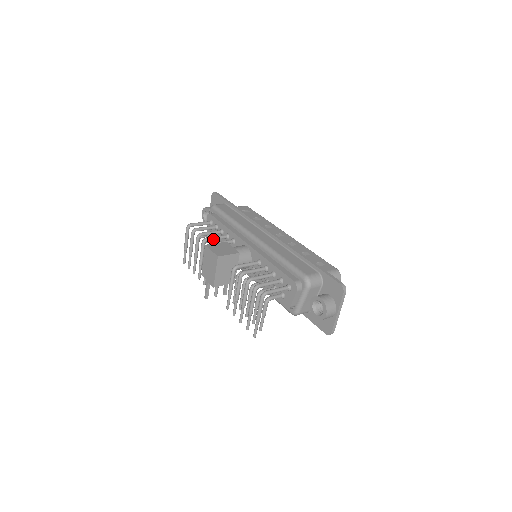
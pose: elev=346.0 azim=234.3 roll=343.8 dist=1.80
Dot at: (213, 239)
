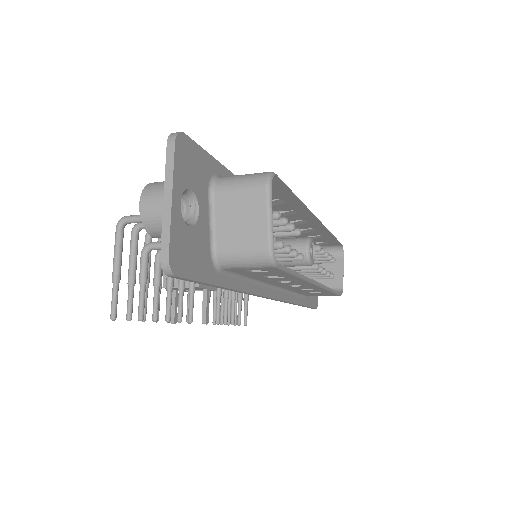
Dot at: occluded
